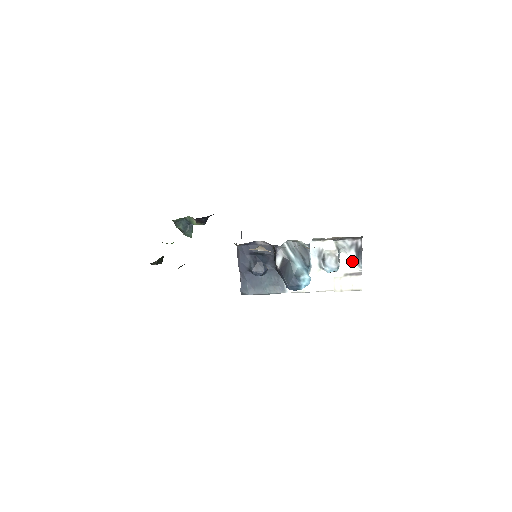
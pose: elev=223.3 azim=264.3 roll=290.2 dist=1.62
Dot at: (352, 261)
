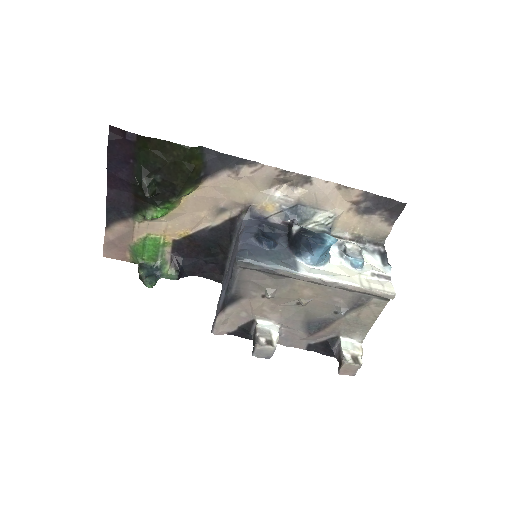
Dot at: (377, 264)
